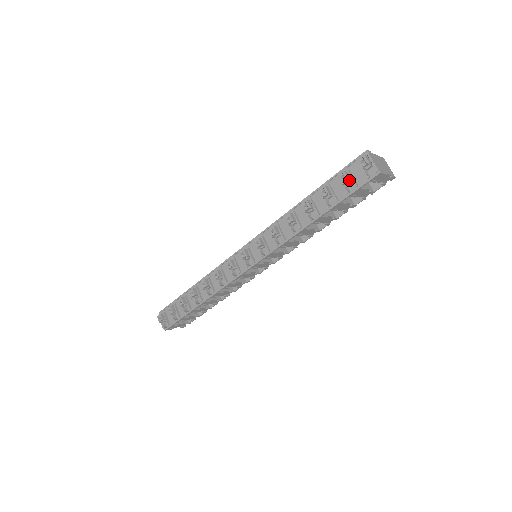
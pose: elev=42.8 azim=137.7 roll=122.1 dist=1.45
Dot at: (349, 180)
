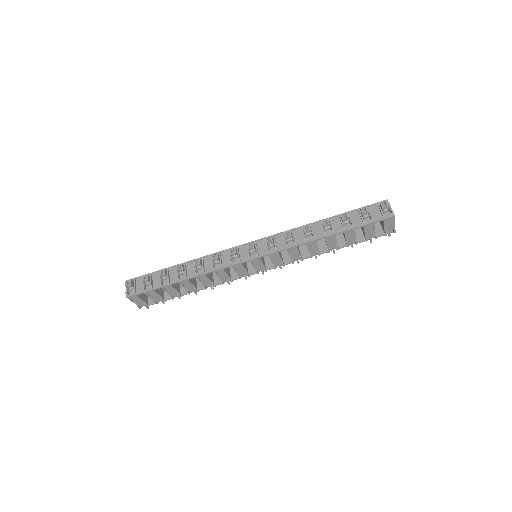
Dot at: (367, 215)
